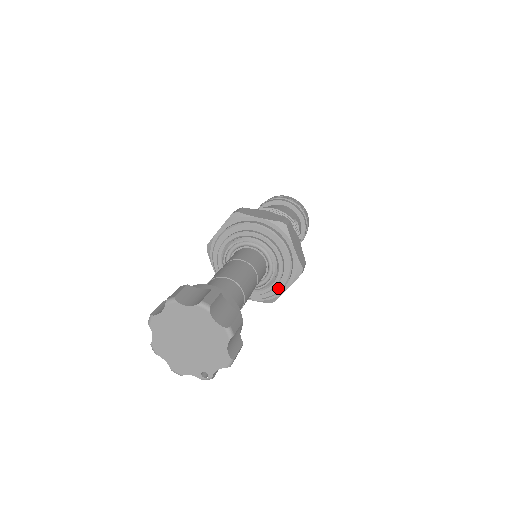
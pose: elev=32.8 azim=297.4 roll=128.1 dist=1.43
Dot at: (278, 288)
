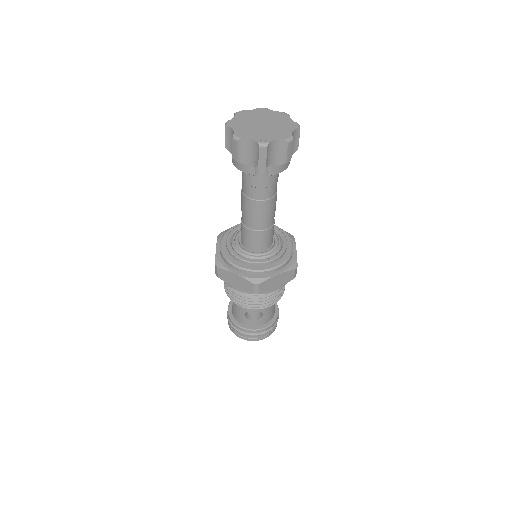
Dot at: (273, 266)
